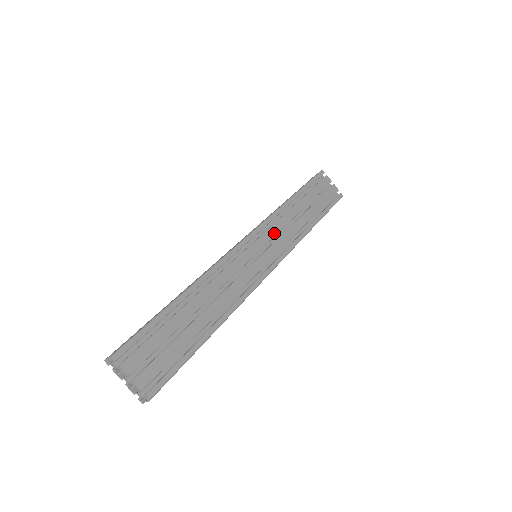
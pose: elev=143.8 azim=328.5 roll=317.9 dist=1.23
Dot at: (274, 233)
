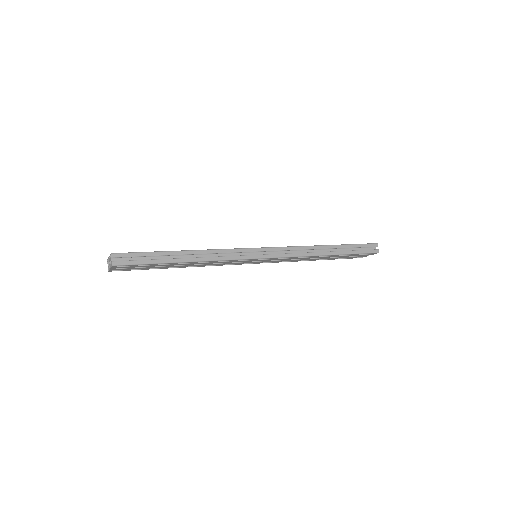
Dot at: occluded
